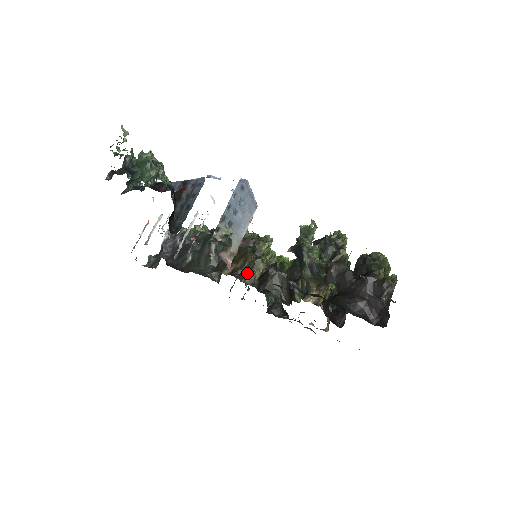
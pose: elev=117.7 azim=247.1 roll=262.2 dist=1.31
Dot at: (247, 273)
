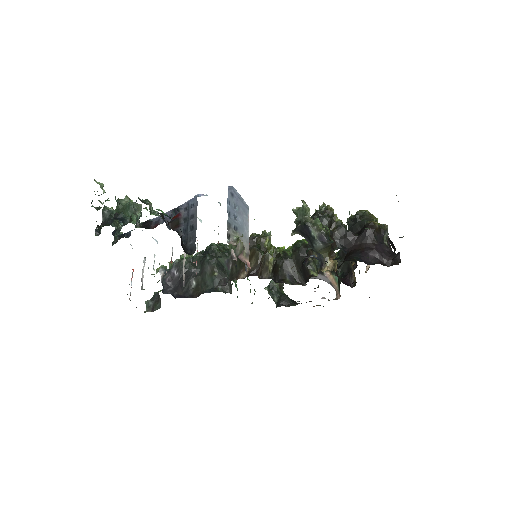
Dot at: (261, 269)
